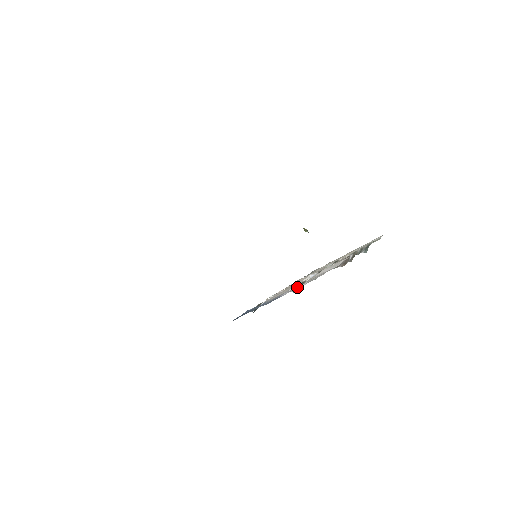
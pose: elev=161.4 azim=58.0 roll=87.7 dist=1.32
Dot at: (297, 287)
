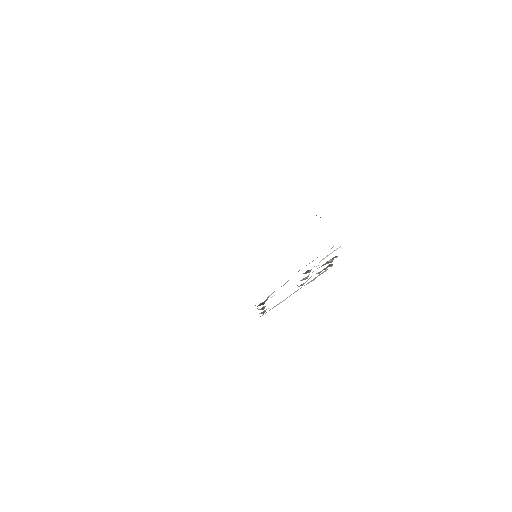
Dot at: occluded
